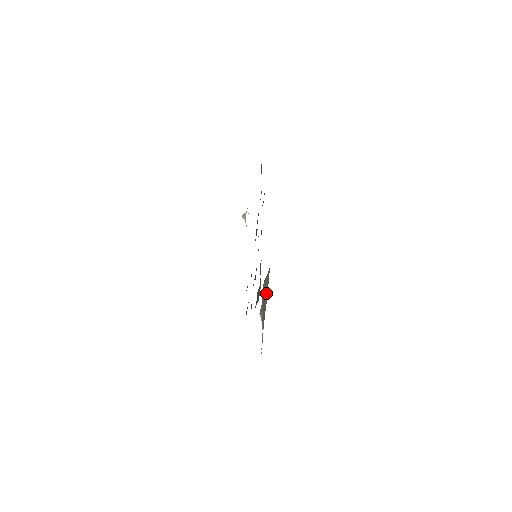
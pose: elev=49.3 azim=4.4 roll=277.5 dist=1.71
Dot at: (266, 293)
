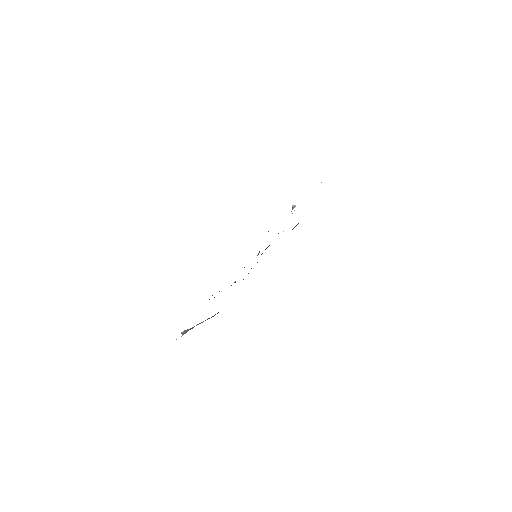
Dot at: (205, 320)
